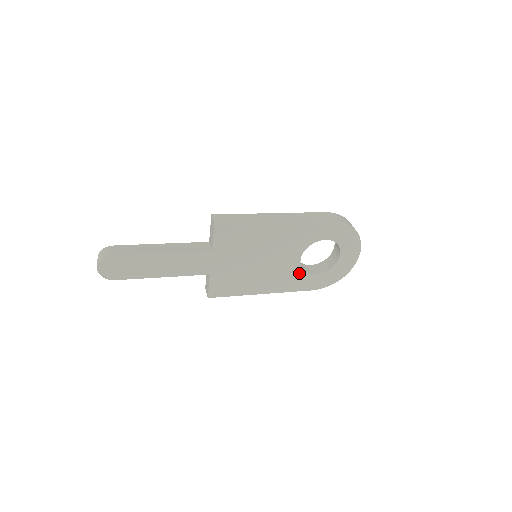
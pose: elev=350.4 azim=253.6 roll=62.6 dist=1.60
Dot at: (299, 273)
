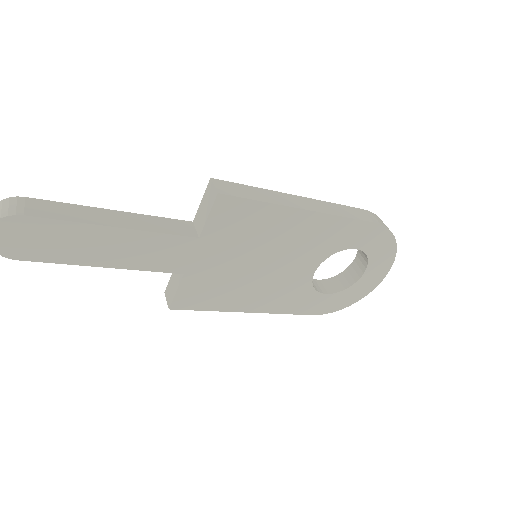
Dot at: (306, 290)
